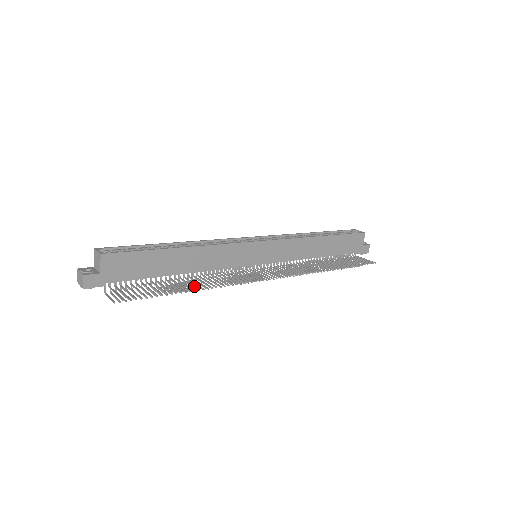
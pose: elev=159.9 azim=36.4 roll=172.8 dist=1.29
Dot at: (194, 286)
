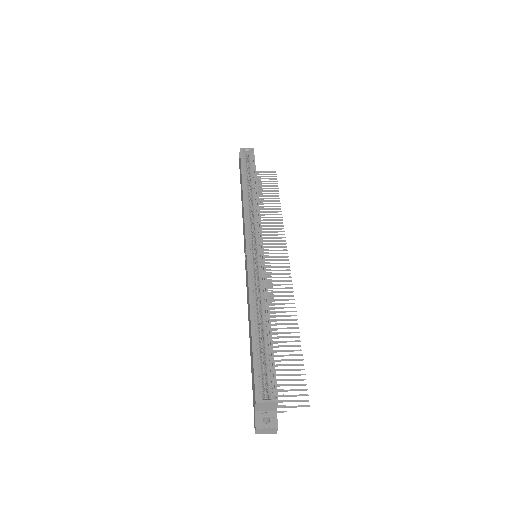
Dot at: occluded
